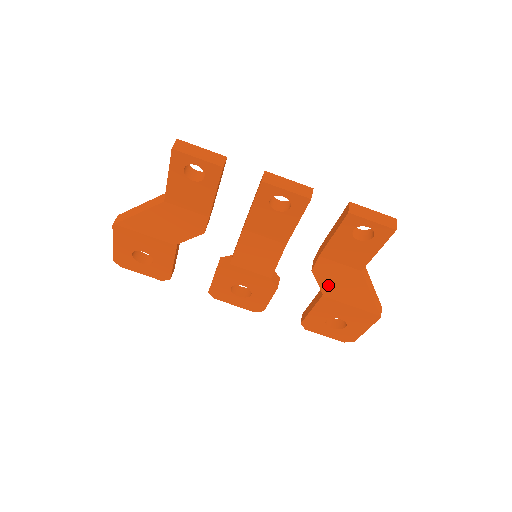
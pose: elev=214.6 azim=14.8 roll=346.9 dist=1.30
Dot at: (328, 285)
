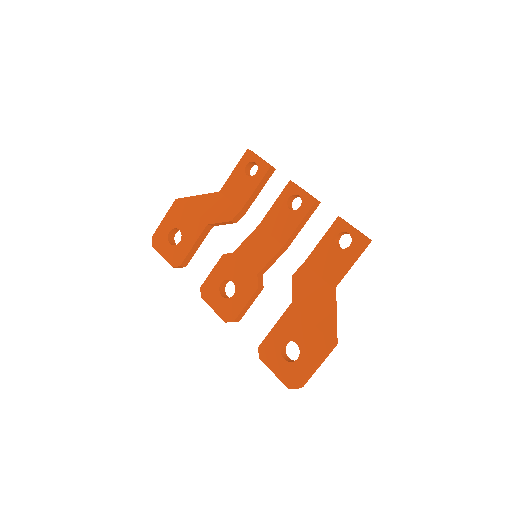
Dot at: (300, 293)
